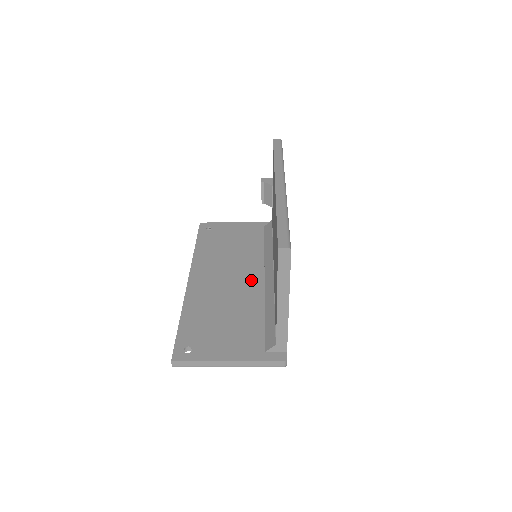
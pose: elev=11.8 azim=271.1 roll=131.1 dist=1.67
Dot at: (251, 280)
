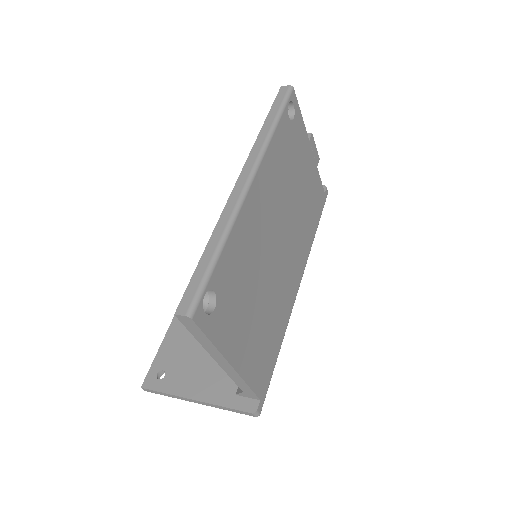
Dot at: occluded
